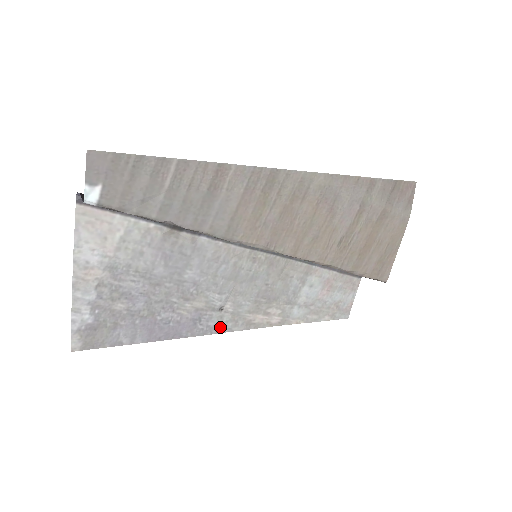
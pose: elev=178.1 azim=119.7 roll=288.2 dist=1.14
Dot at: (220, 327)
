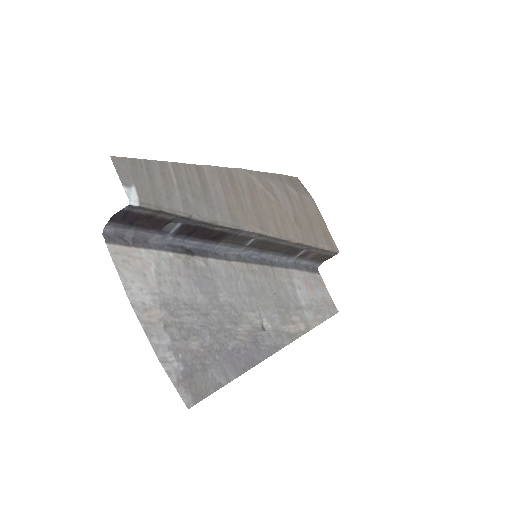
Dot at: (275, 345)
